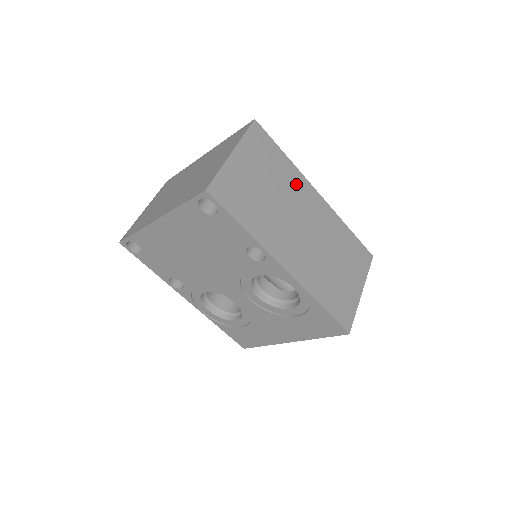
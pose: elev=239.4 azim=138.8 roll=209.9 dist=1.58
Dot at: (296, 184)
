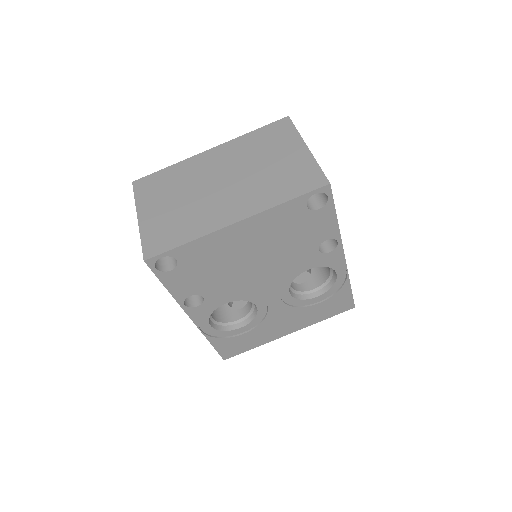
Dot at: occluded
